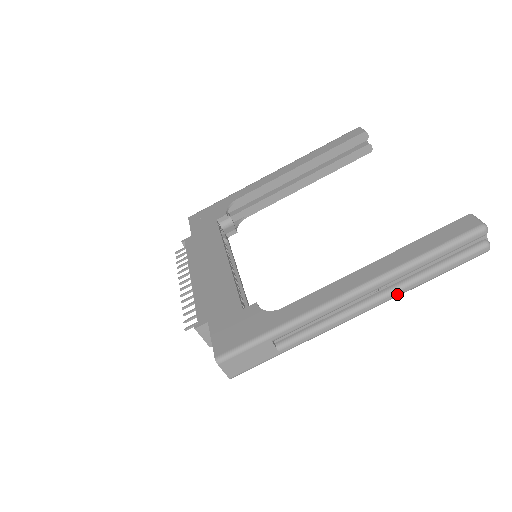
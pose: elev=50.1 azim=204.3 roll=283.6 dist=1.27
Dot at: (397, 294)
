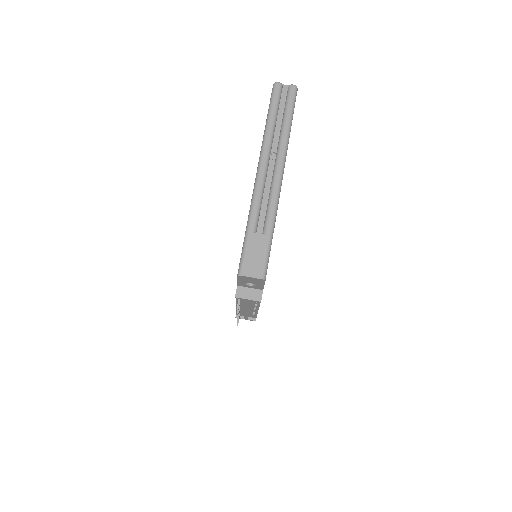
Dot at: (283, 146)
